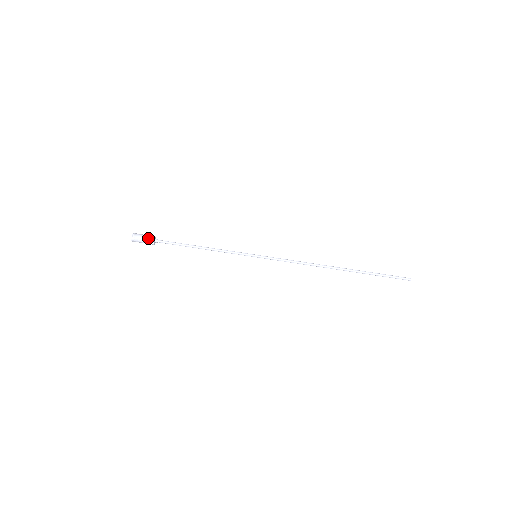
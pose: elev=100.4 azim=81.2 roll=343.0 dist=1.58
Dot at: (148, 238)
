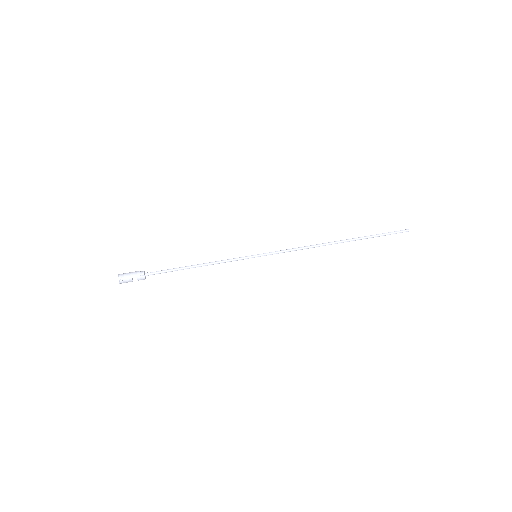
Dot at: (137, 271)
